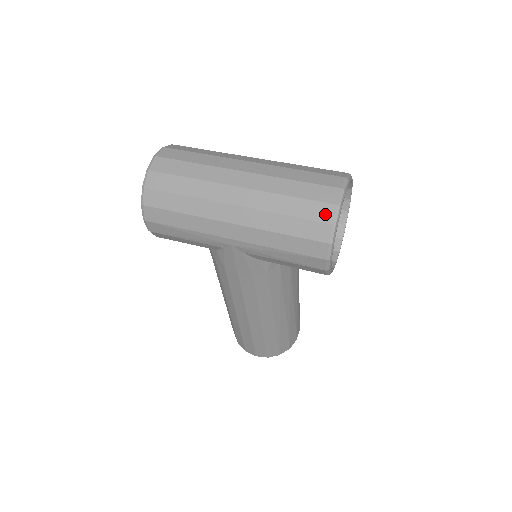
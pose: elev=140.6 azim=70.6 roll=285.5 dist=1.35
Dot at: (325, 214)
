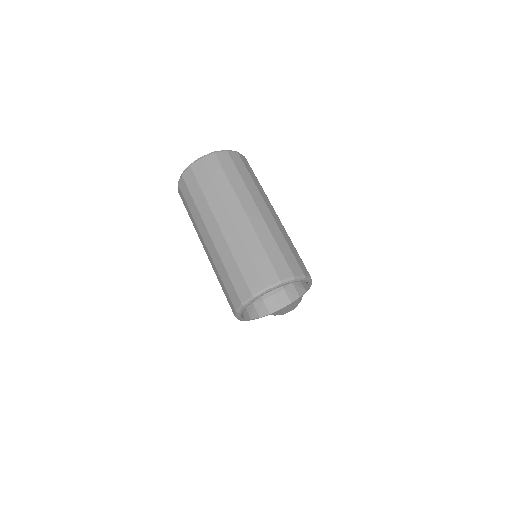
Dot at: (243, 294)
